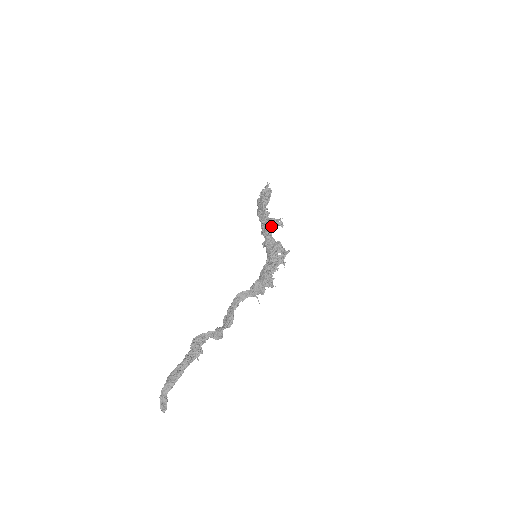
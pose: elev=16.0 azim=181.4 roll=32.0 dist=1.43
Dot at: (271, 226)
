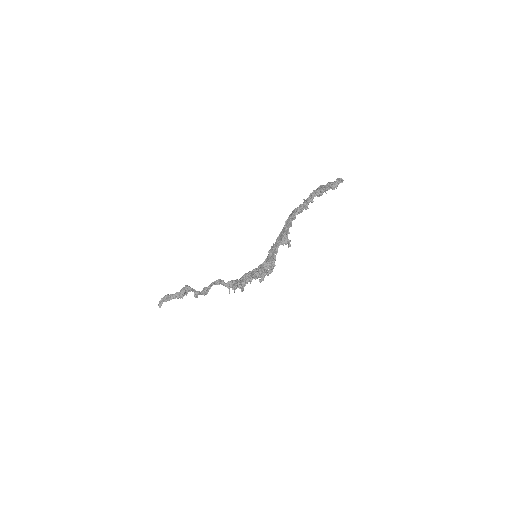
Dot at: (280, 242)
